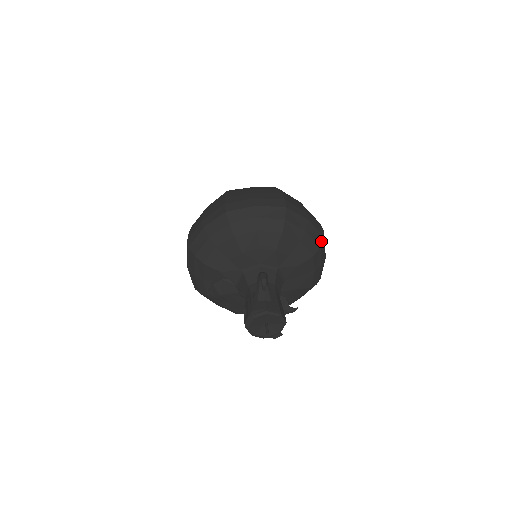
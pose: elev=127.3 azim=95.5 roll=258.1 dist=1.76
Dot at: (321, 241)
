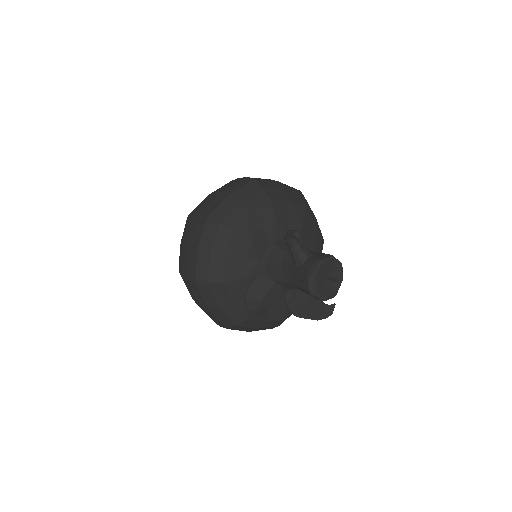
Dot at: (301, 194)
